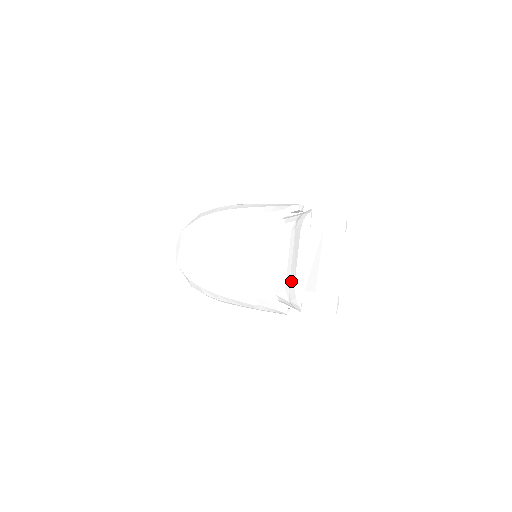
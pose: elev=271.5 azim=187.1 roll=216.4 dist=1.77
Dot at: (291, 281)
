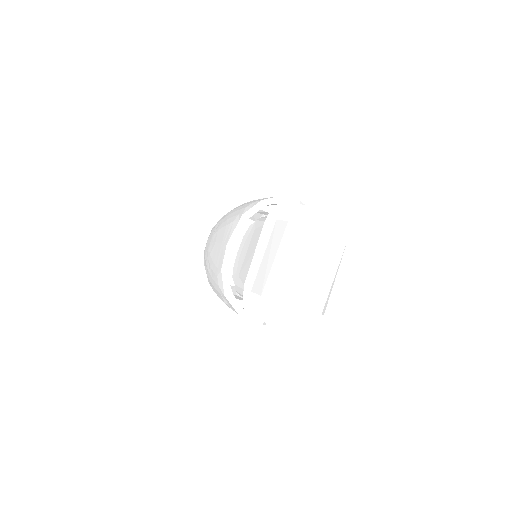
Dot at: occluded
